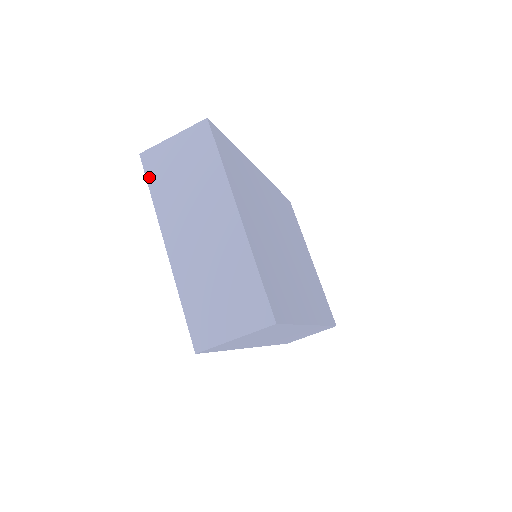
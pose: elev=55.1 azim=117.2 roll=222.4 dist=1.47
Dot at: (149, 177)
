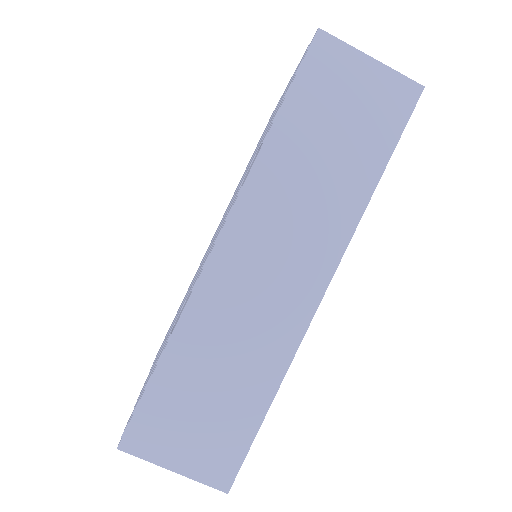
Dot at: occluded
